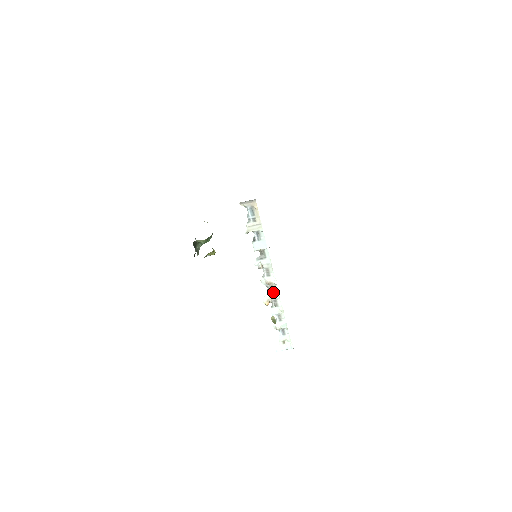
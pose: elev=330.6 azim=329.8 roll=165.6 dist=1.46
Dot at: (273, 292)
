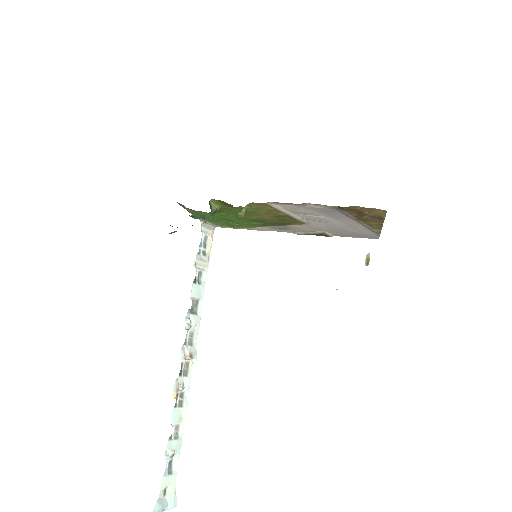
Dot at: (185, 377)
